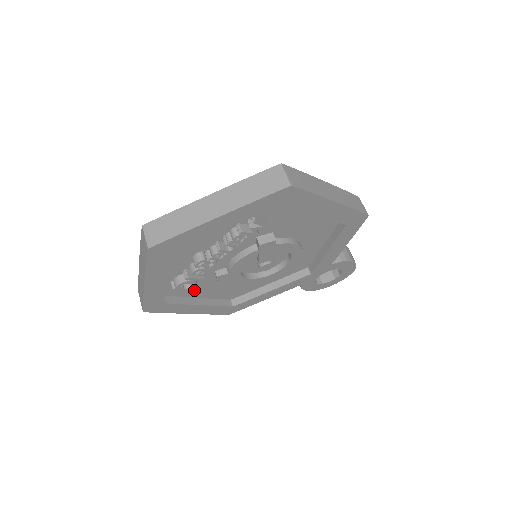
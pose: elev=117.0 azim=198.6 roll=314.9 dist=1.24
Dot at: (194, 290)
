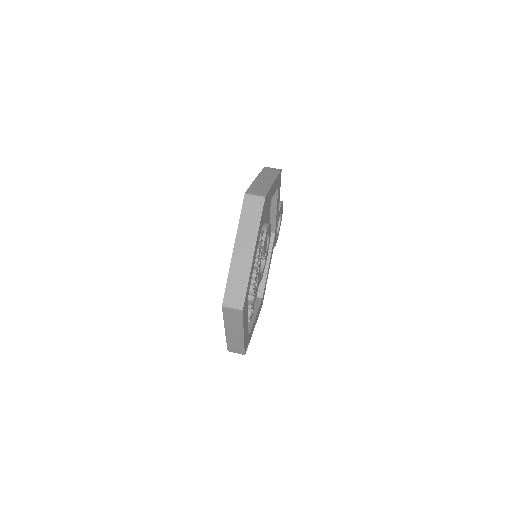
Dot at: occluded
